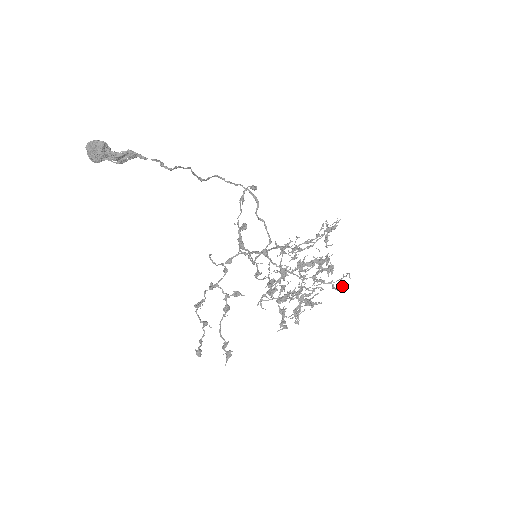
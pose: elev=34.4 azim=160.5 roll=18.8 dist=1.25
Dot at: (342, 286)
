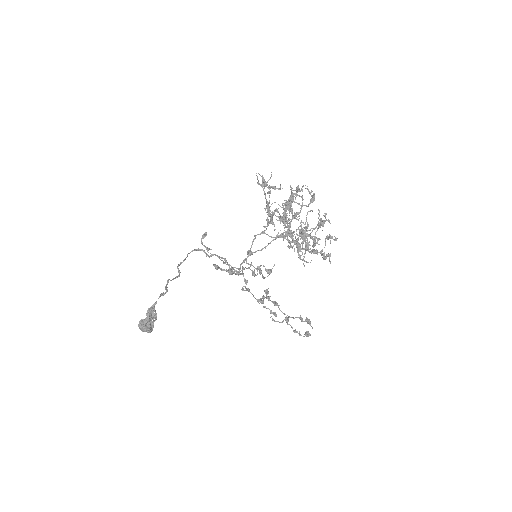
Dot at: (313, 195)
